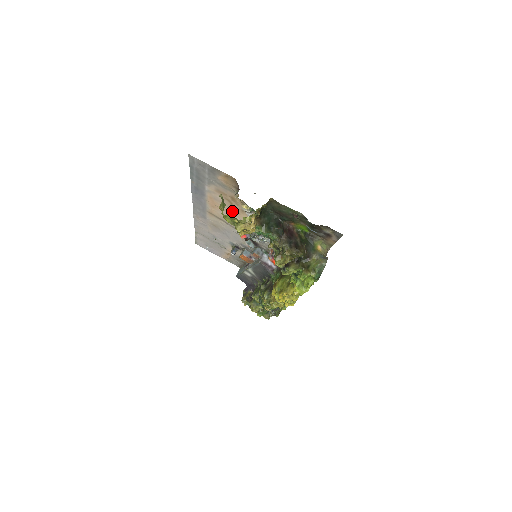
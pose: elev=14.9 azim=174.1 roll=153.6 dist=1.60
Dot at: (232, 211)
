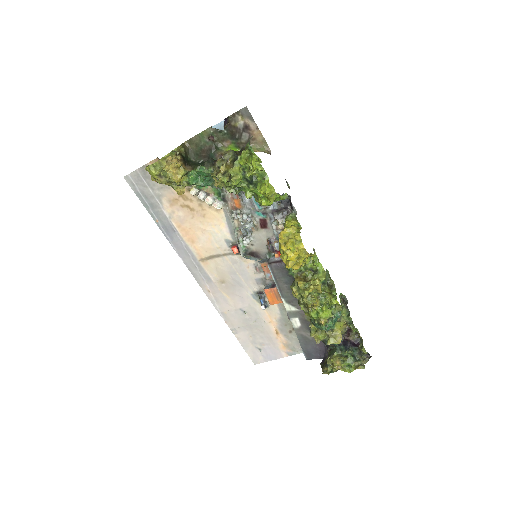
Dot at: (200, 221)
